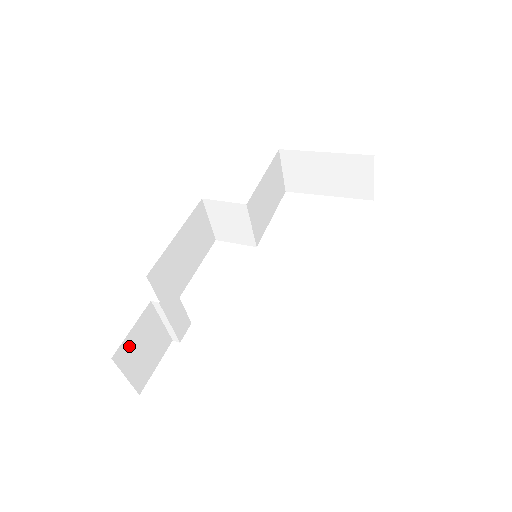
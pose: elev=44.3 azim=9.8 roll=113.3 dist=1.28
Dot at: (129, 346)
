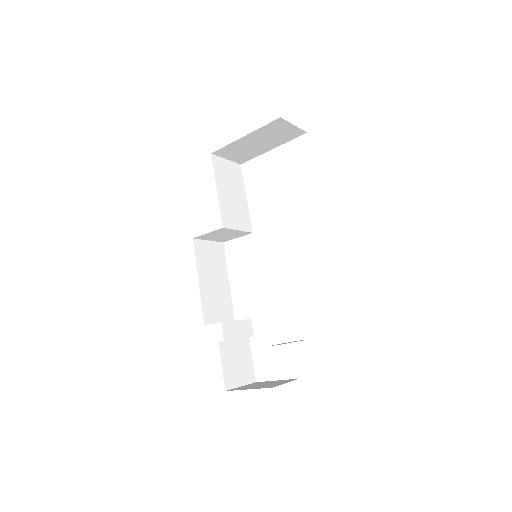
Dot at: (228, 374)
